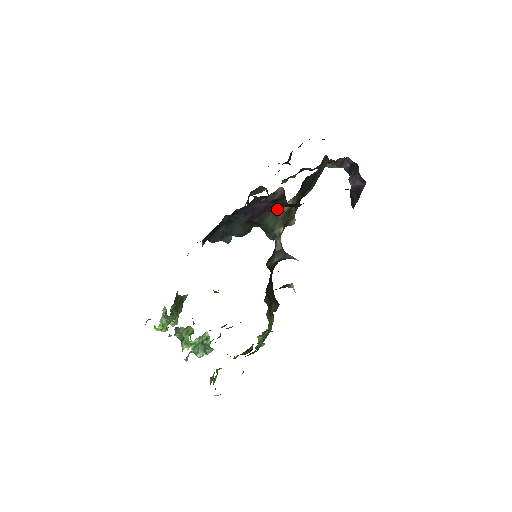
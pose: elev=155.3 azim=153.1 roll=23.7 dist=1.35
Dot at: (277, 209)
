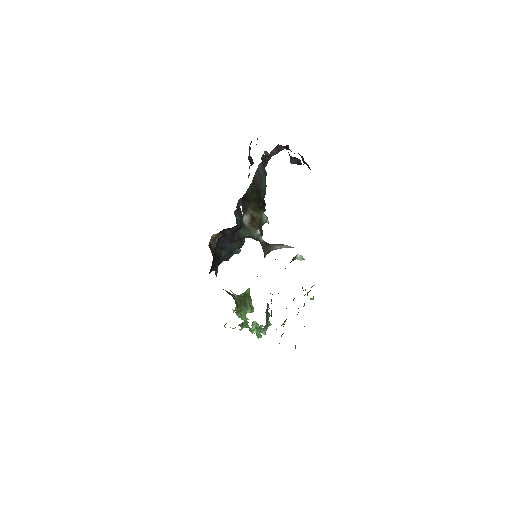
Dot at: occluded
